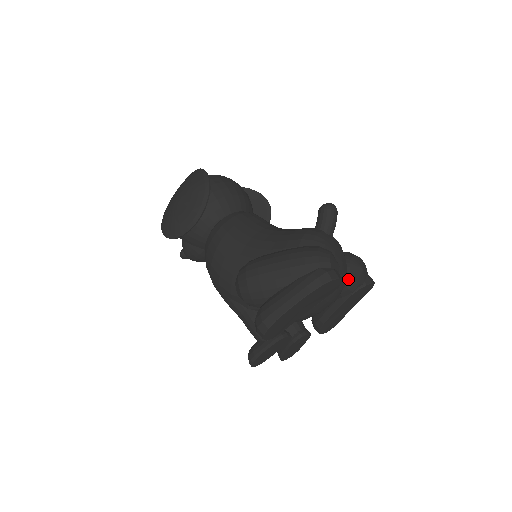
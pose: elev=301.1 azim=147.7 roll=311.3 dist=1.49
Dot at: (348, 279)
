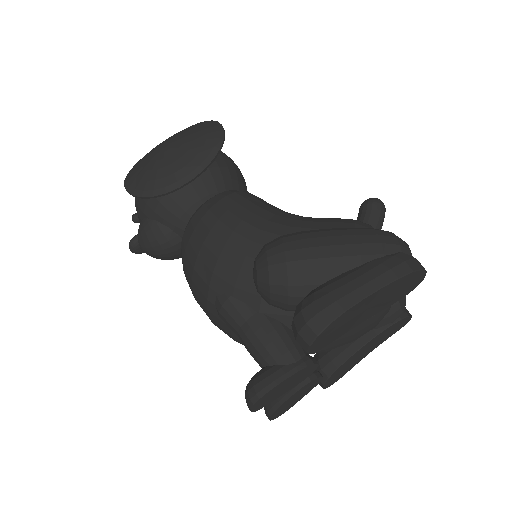
Dot at: occluded
